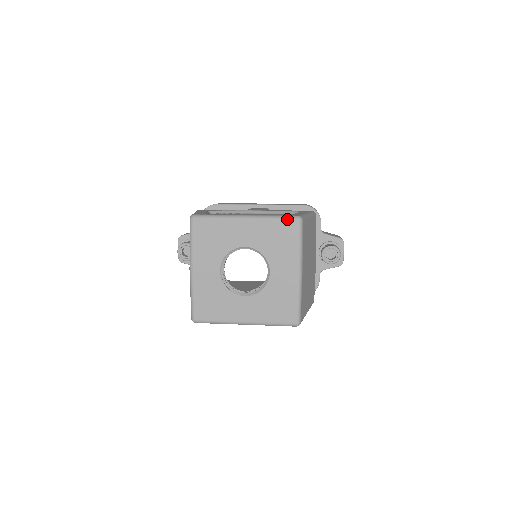
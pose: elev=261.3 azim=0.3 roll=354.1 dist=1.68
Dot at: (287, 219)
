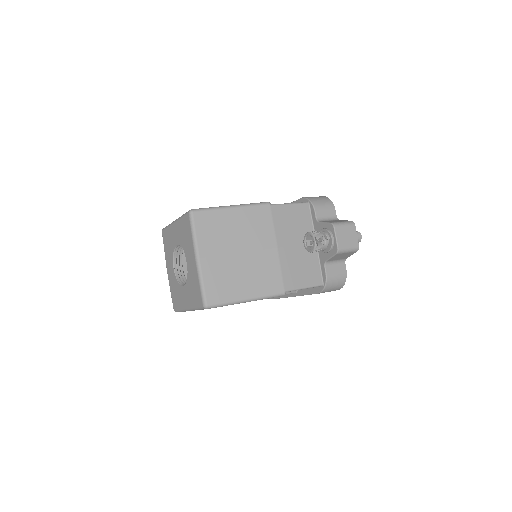
Dot at: (185, 214)
